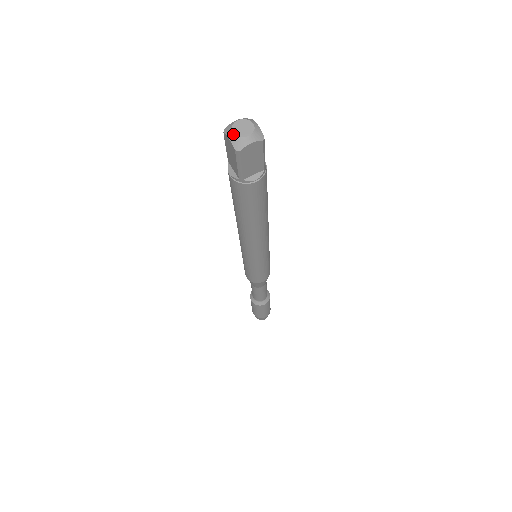
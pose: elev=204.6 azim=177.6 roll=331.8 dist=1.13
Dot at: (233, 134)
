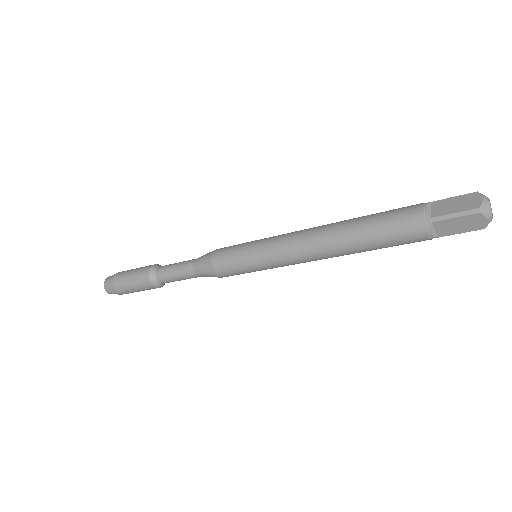
Dot at: (489, 201)
